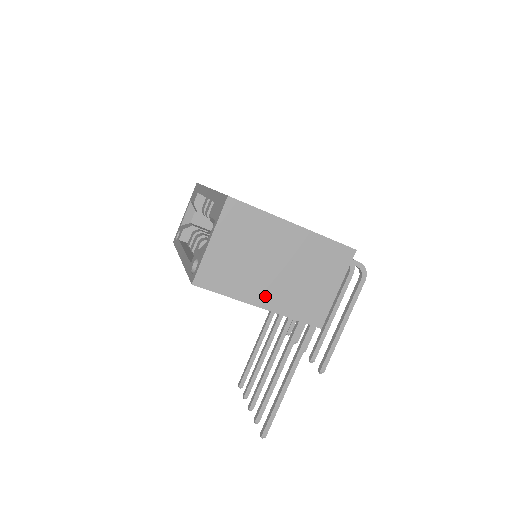
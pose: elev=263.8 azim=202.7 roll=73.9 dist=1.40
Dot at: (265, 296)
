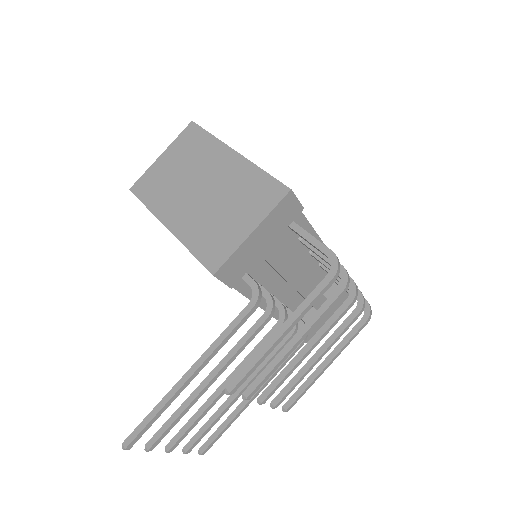
Dot at: (177, 217)
